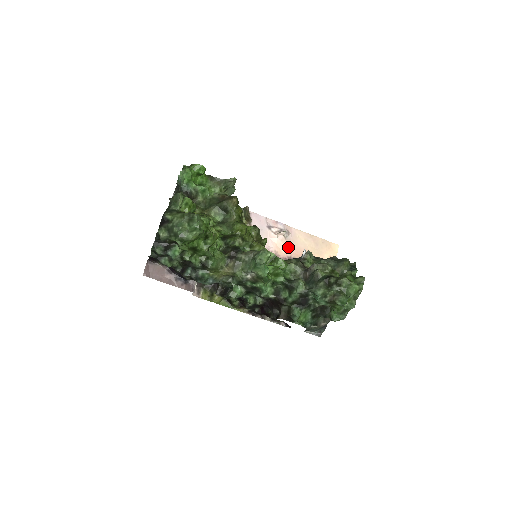
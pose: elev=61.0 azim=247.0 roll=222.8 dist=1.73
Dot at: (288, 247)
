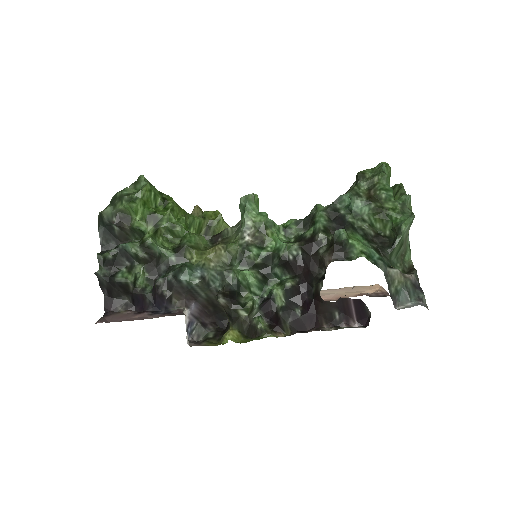
Dot at: occluded
